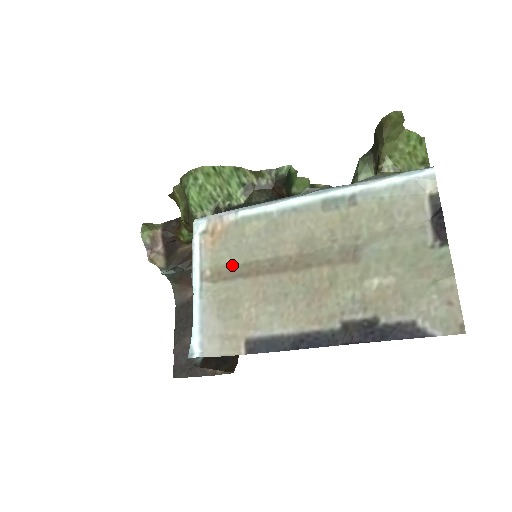
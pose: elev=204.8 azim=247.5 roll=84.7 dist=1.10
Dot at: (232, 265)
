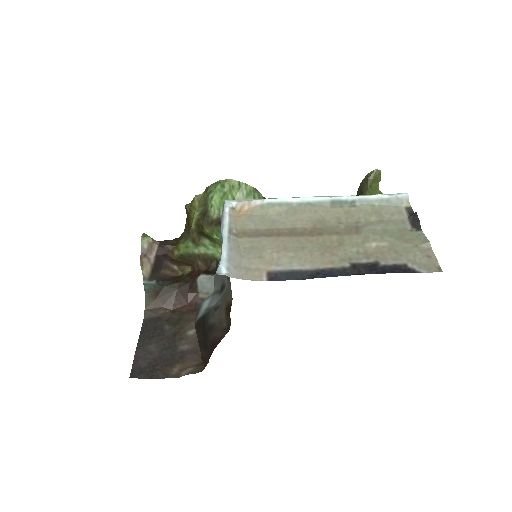
Dot at: (256, 229)
